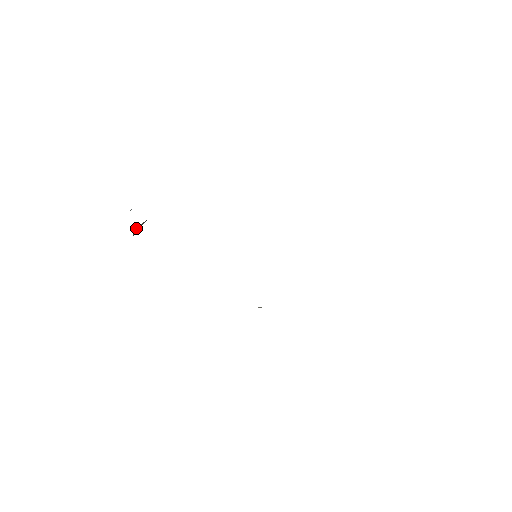
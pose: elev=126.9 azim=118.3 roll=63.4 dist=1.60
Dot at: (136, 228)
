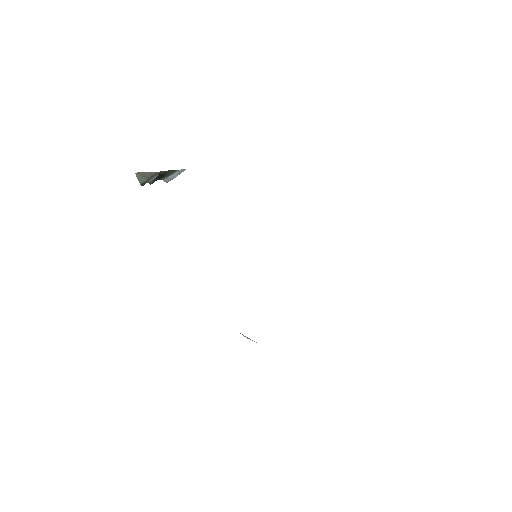
Dot at: (144, 175)
